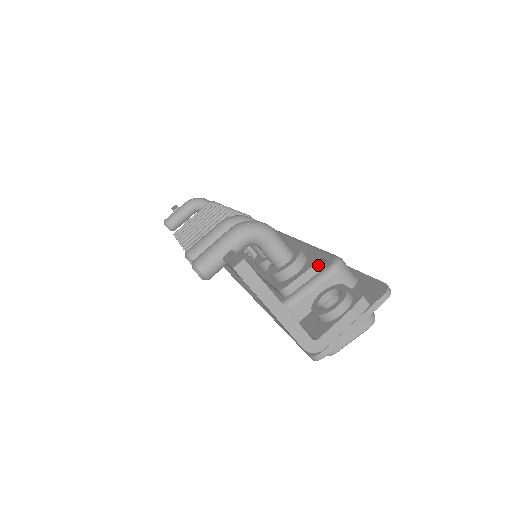
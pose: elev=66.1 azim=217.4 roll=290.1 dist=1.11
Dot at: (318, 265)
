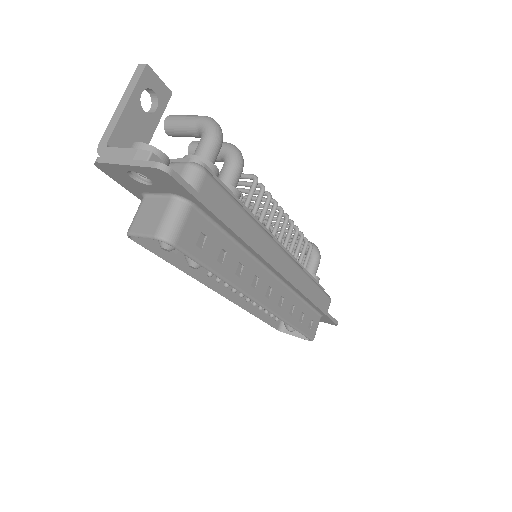
Dot at: (192, 161)
